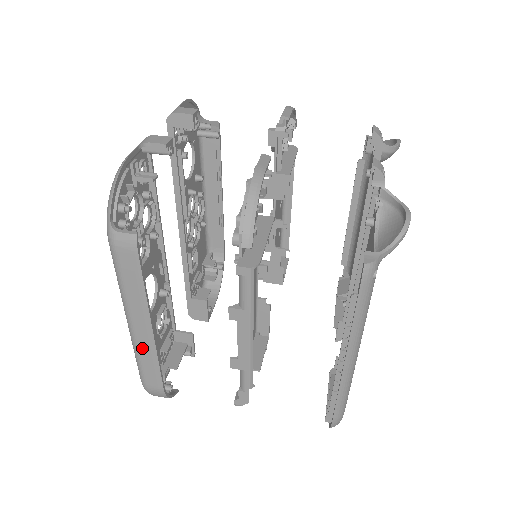
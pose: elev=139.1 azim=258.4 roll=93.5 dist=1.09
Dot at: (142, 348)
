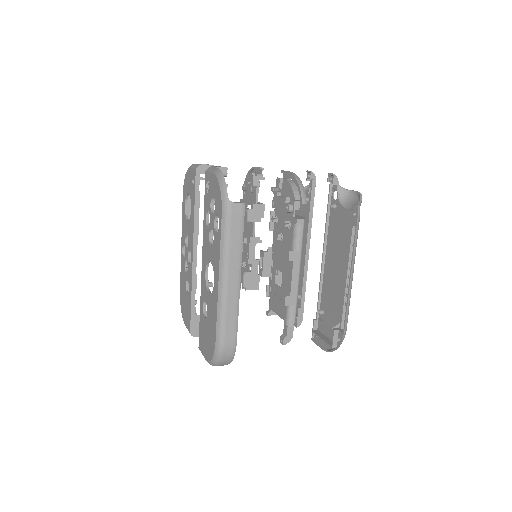
Dot at: (230, 302)
